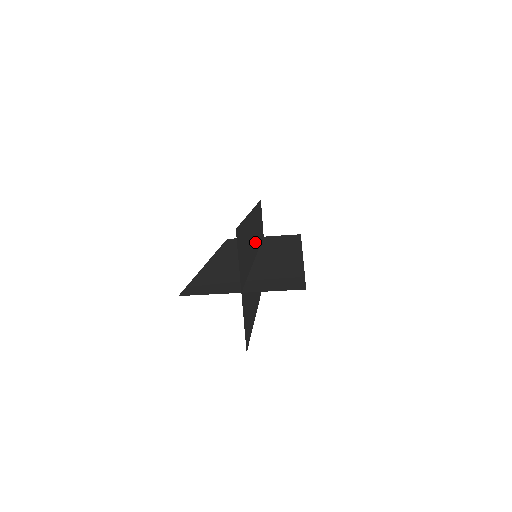
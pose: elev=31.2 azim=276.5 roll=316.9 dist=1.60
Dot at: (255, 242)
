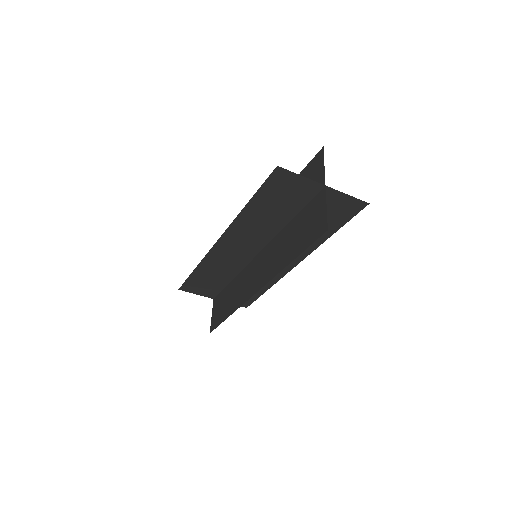
Dot at: occluded
